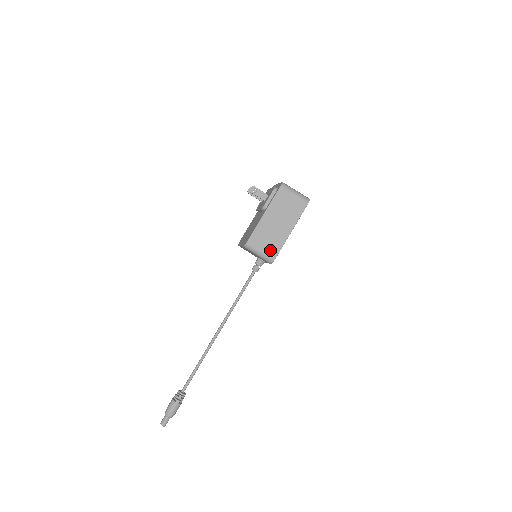
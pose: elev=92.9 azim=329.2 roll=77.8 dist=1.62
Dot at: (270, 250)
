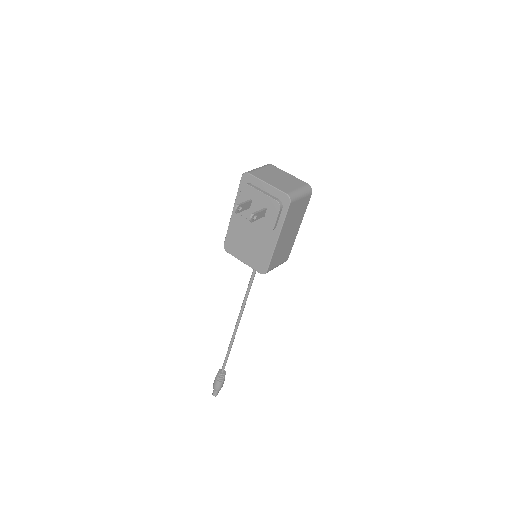
Dot at: (284, 258)
